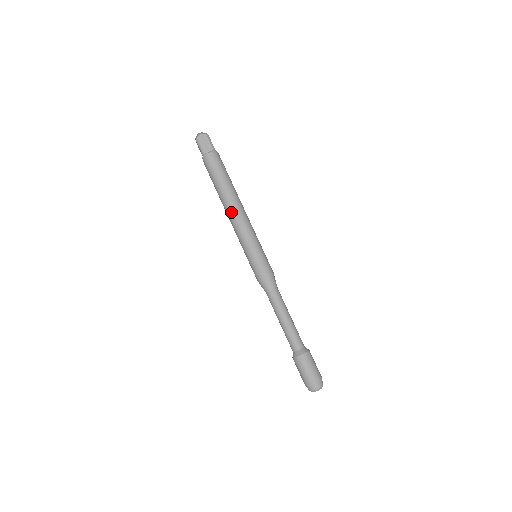
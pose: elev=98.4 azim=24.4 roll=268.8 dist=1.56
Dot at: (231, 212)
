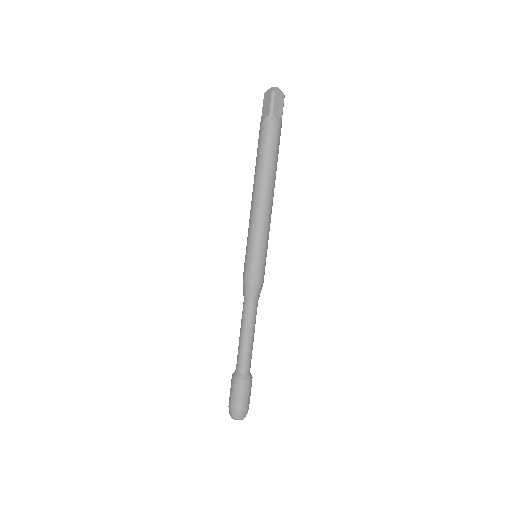
Dot at: (252, 197)
